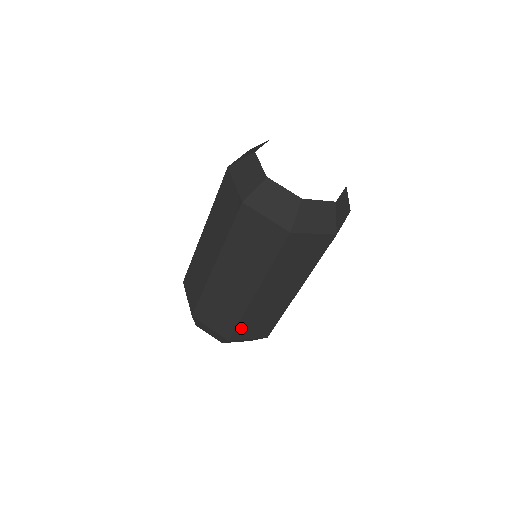
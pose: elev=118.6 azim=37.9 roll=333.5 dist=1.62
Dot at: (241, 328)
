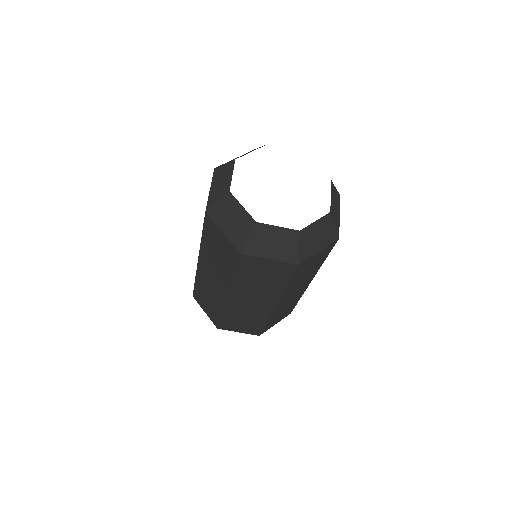
Dot at: (226, 322)
